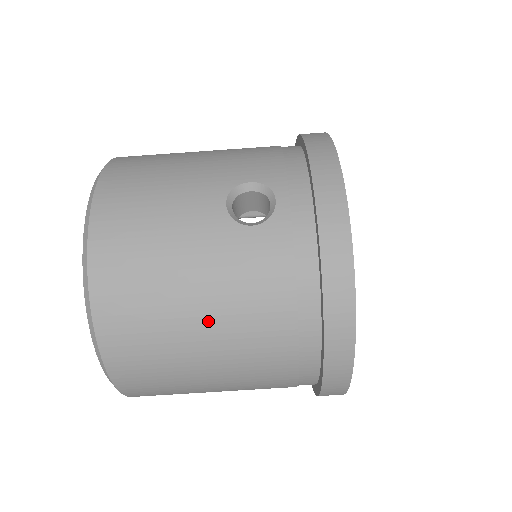
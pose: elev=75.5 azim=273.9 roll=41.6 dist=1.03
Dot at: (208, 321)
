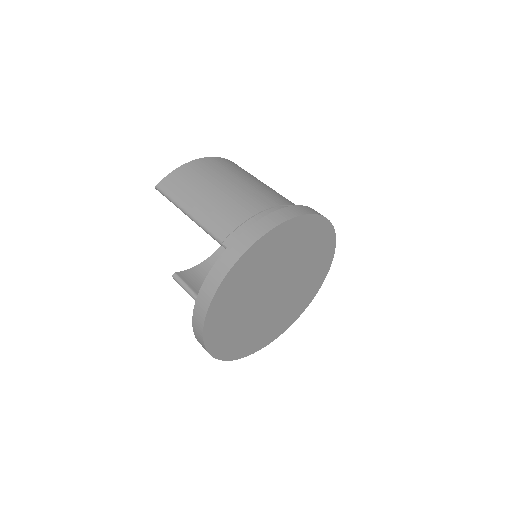
Dot at: occluded
